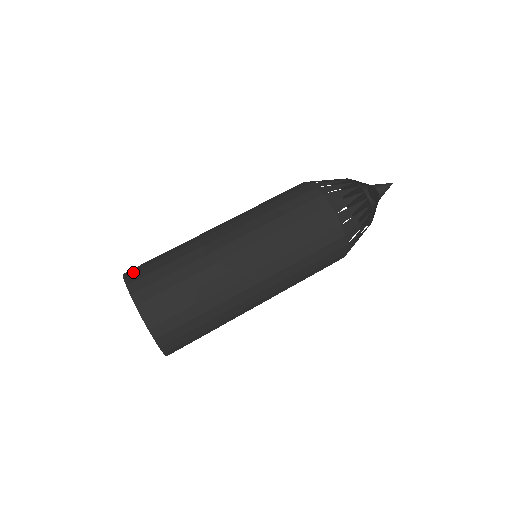
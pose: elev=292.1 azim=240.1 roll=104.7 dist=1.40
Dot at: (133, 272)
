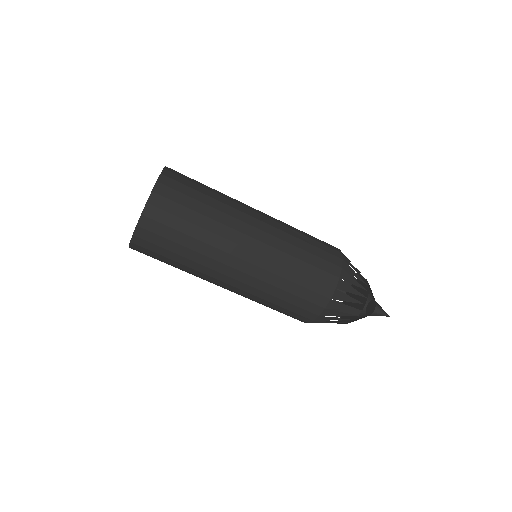
Dot at: (144, 237)
